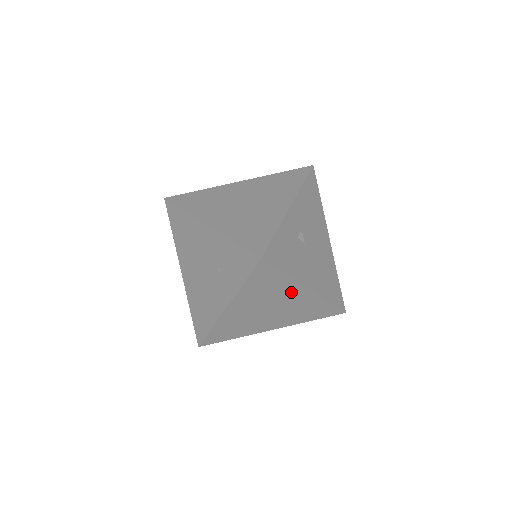
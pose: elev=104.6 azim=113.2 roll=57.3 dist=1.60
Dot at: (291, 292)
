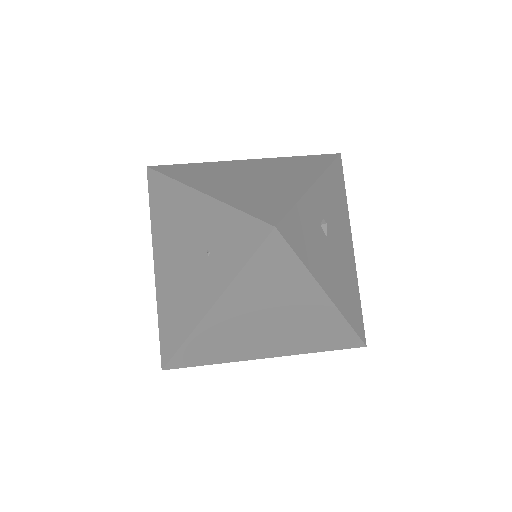
Dot at: (304, 298)
